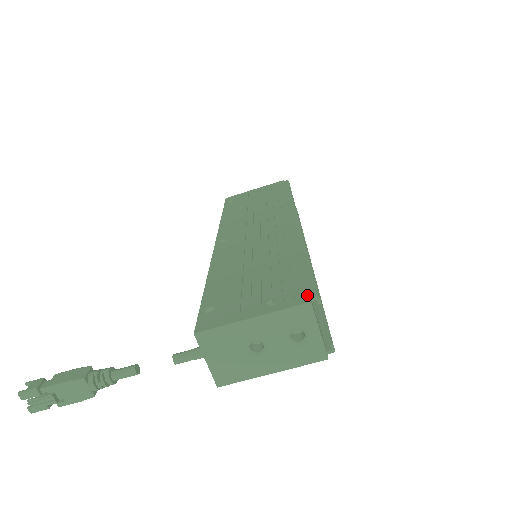
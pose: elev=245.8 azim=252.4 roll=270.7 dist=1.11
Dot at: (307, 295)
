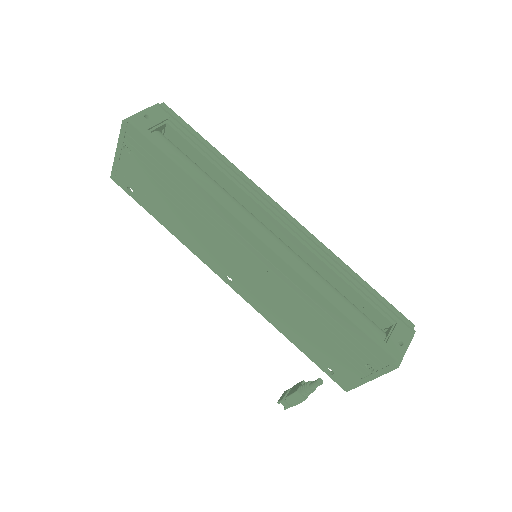
Dot at: (389, 361)
